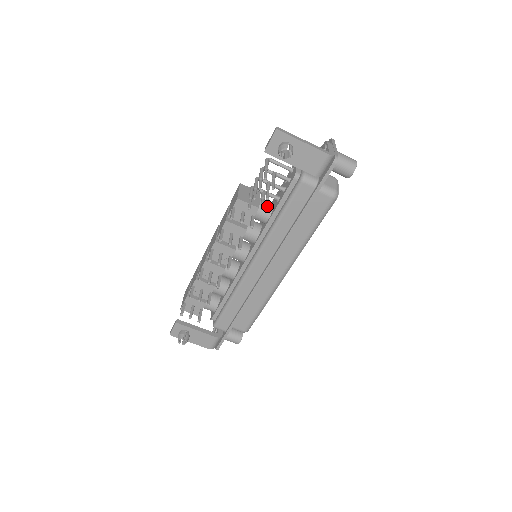
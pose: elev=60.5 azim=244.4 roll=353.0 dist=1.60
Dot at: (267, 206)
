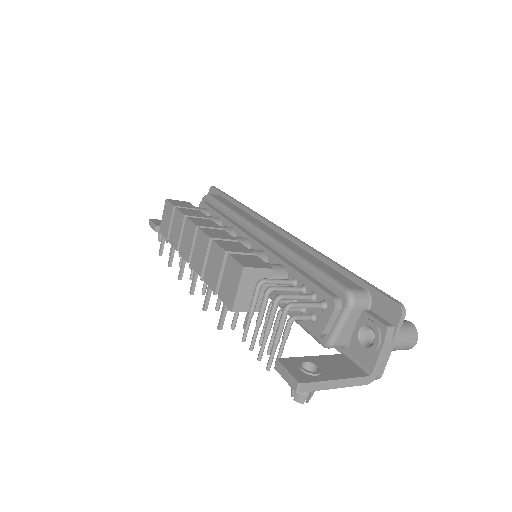
Dot at: (276, 292)
